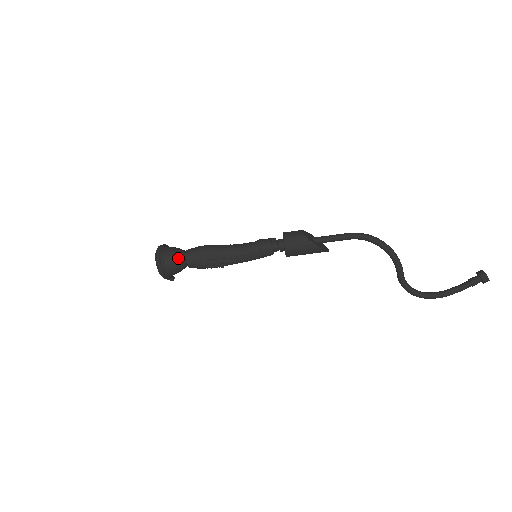
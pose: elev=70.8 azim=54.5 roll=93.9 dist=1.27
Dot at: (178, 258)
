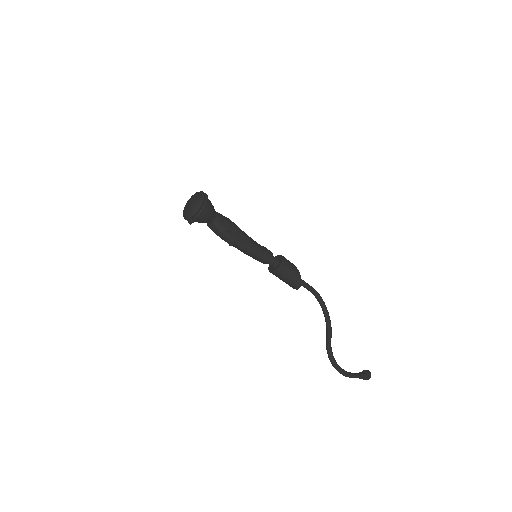
Dot at: occluded
